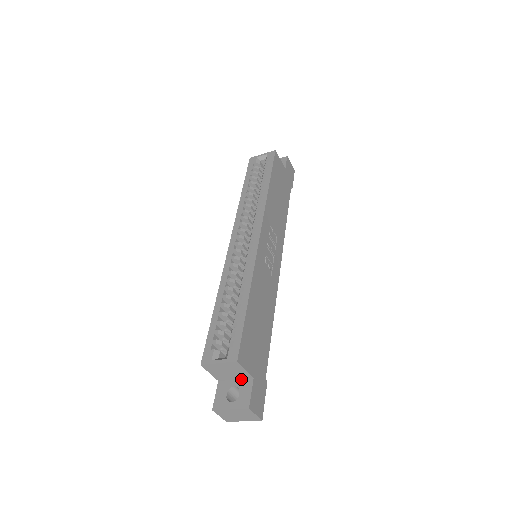
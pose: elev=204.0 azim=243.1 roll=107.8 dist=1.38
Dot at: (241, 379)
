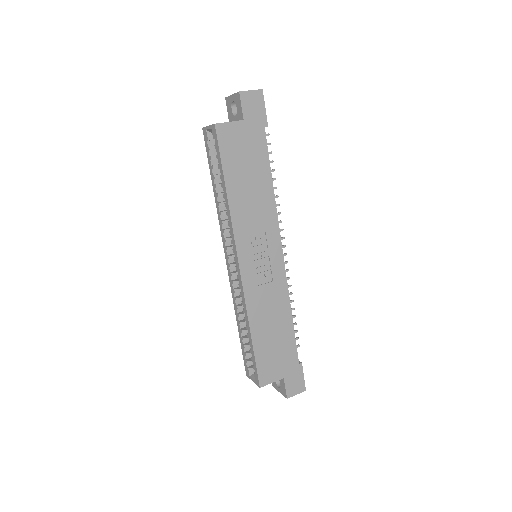
Dot at: occluded
